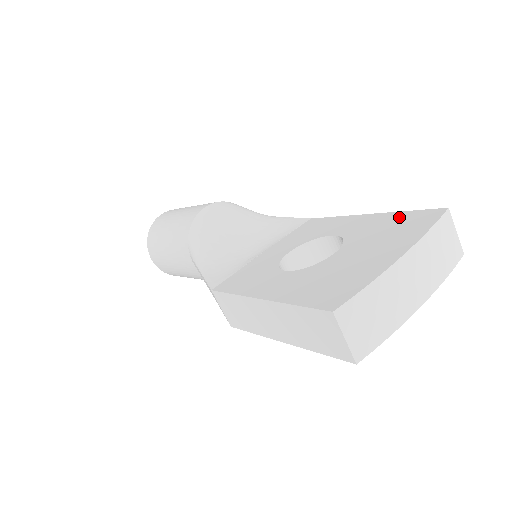
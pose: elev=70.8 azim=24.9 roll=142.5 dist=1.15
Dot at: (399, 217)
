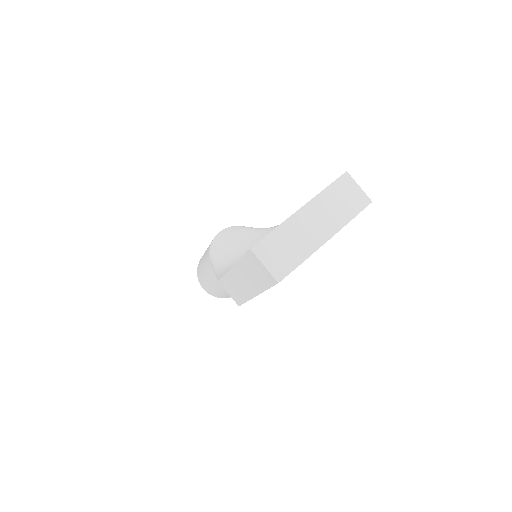
Dot at: occluded
